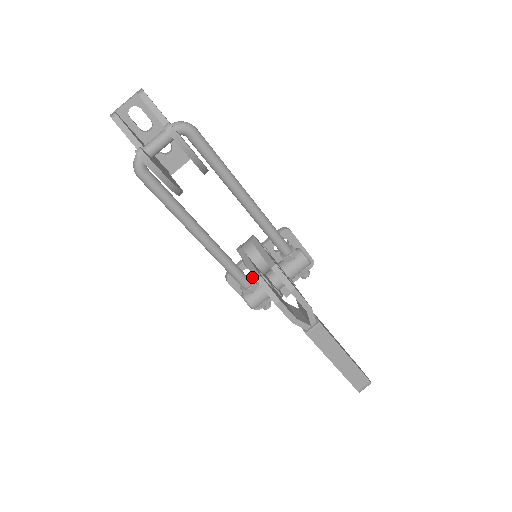
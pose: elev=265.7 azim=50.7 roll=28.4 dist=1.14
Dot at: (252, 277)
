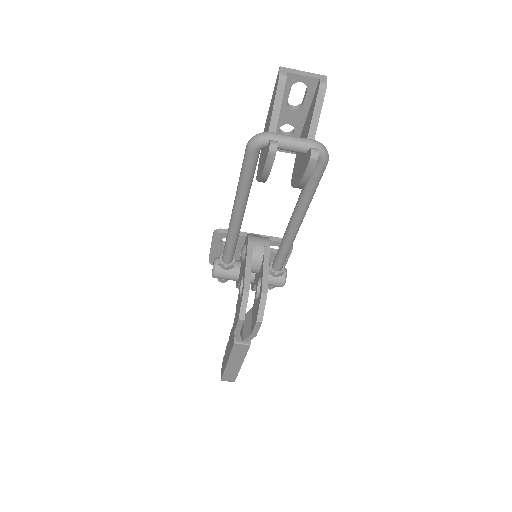
Dot at: occluded
